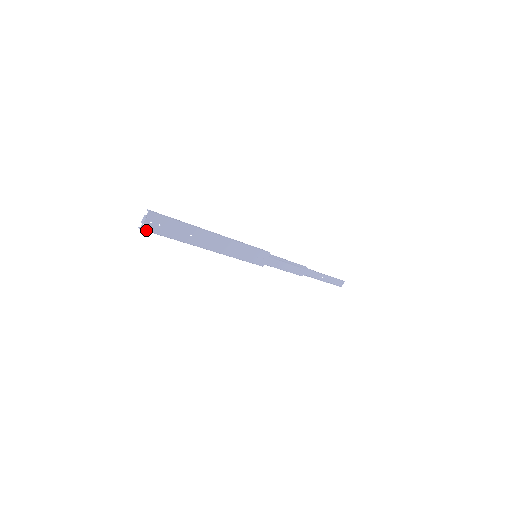
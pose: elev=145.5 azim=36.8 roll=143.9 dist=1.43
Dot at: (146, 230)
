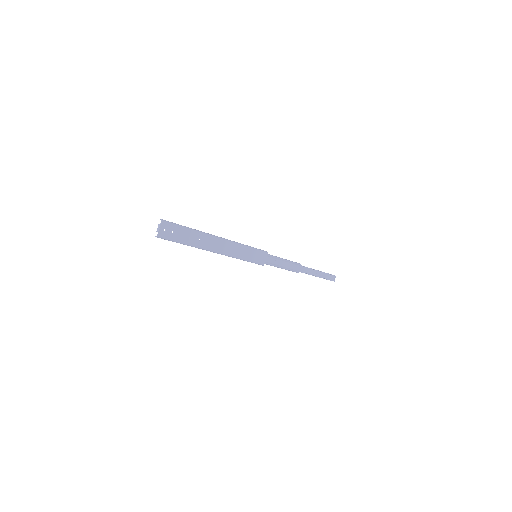
Dot at: (162, 237)
